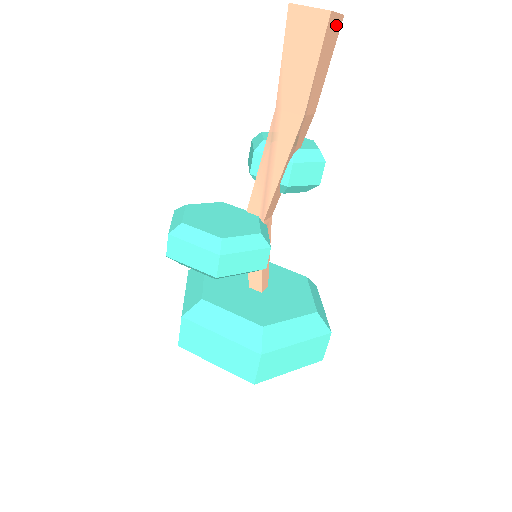
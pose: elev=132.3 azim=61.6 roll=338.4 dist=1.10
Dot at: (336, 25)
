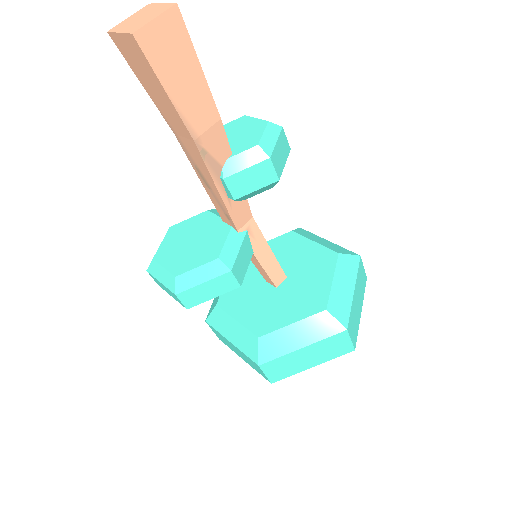
Dot at: (167, 28)
